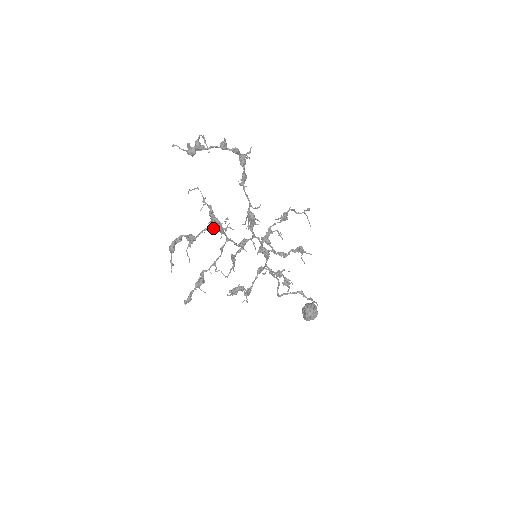
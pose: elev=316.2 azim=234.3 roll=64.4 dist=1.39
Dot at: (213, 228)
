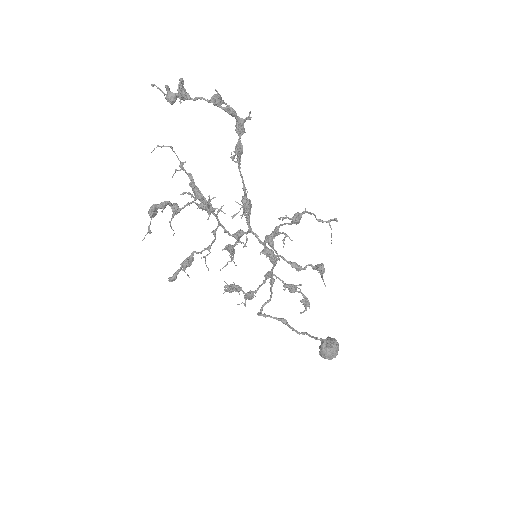
Dot at: (198, 204)
